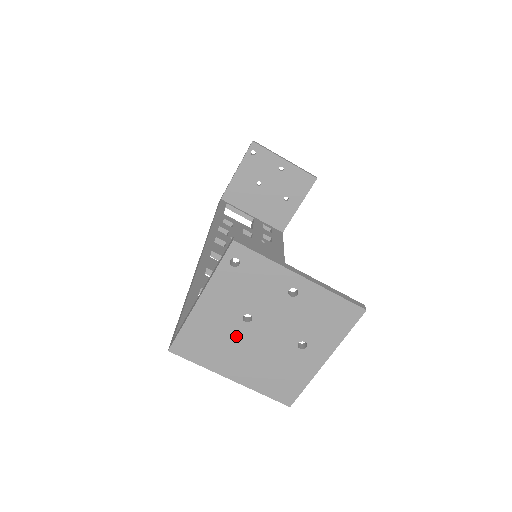
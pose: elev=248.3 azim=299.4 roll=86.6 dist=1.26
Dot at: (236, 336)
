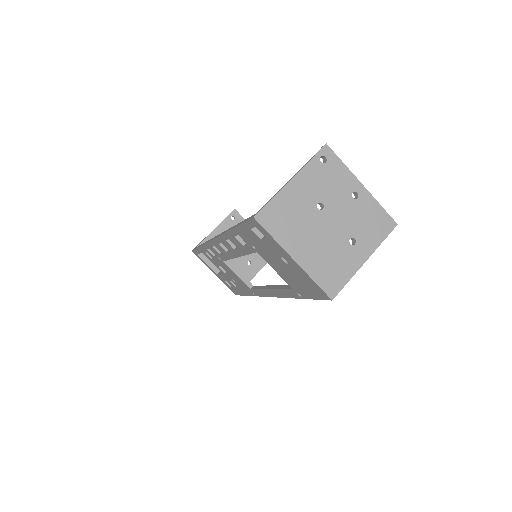
Dot at: (309, 219)
